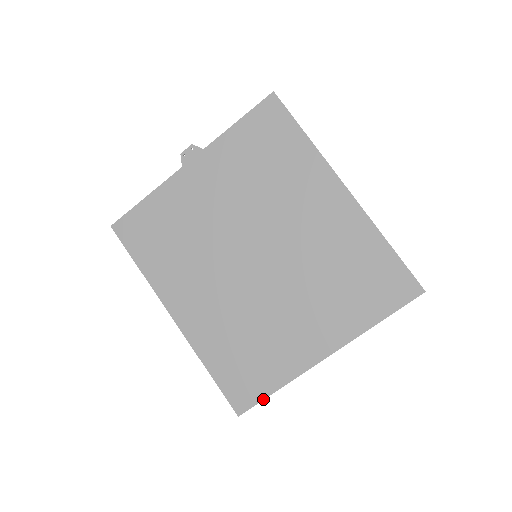
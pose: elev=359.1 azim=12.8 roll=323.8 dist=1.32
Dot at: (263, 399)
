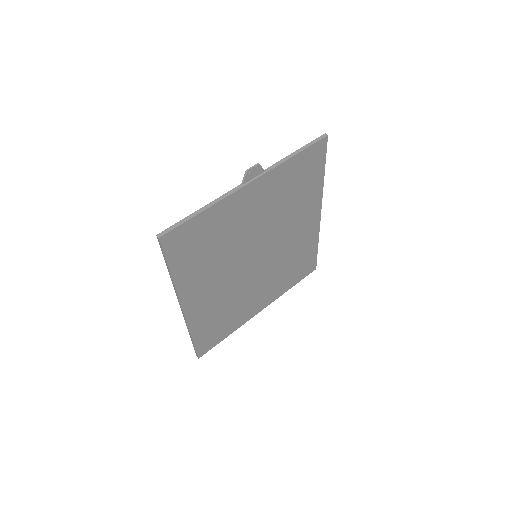
Dot at: occluded
